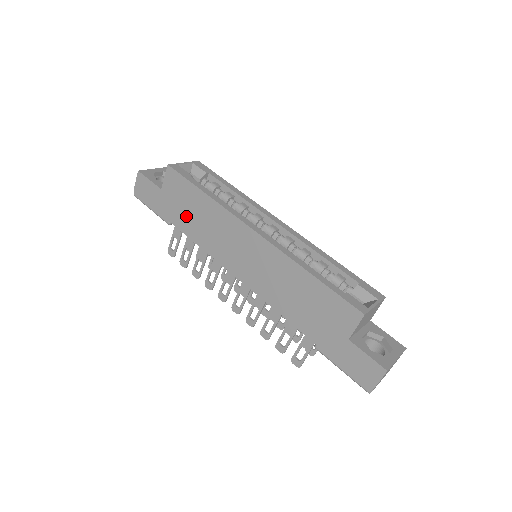
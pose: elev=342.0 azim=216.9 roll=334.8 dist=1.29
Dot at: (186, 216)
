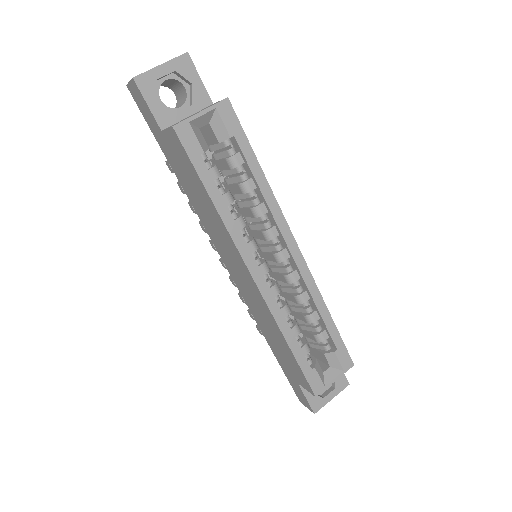
Dot at: (187, 184)
